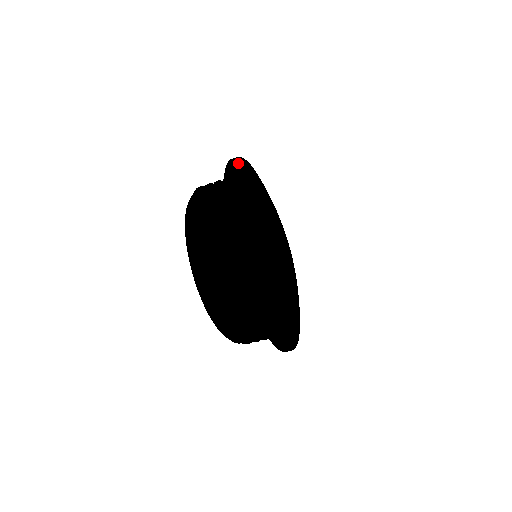
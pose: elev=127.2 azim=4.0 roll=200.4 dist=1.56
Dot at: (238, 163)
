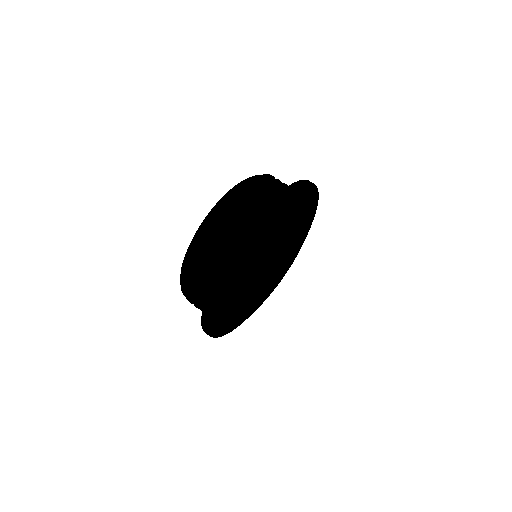
Dot at: (317, 191)
